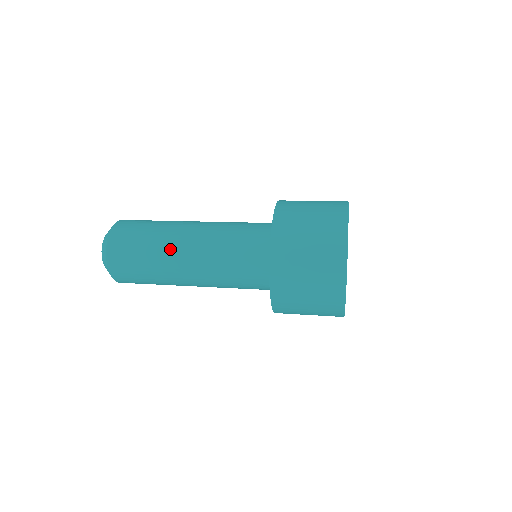
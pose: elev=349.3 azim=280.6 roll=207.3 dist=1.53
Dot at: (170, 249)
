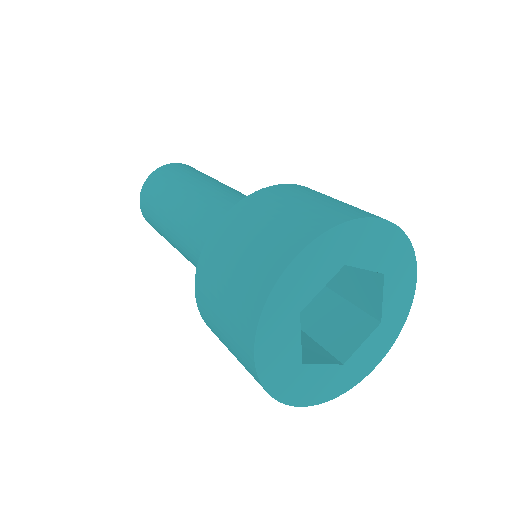
Dot at: (193, 184)
